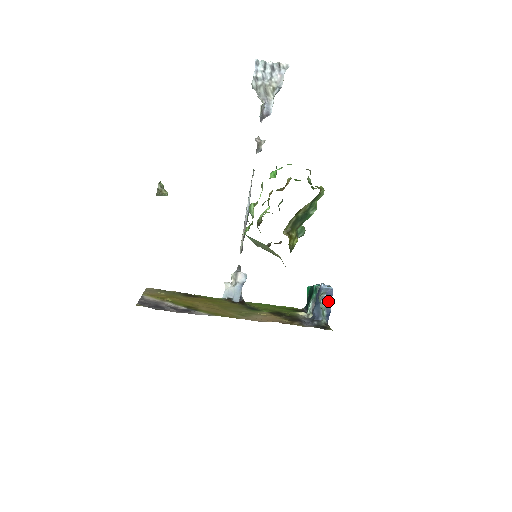
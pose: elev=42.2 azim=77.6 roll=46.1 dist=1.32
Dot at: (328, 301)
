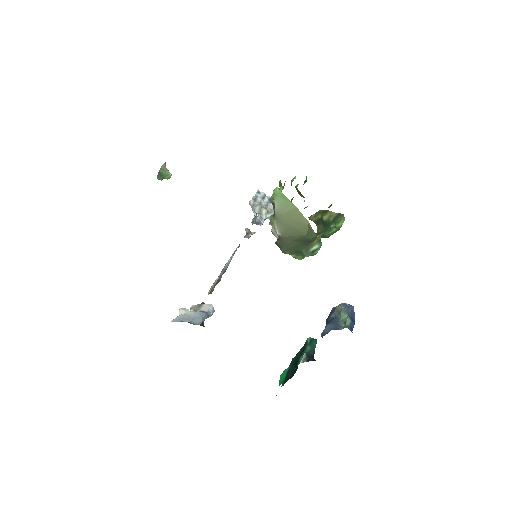
Dot at: (350, 311)
